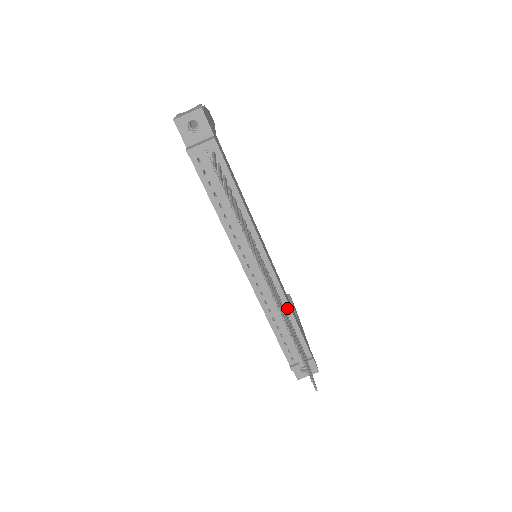
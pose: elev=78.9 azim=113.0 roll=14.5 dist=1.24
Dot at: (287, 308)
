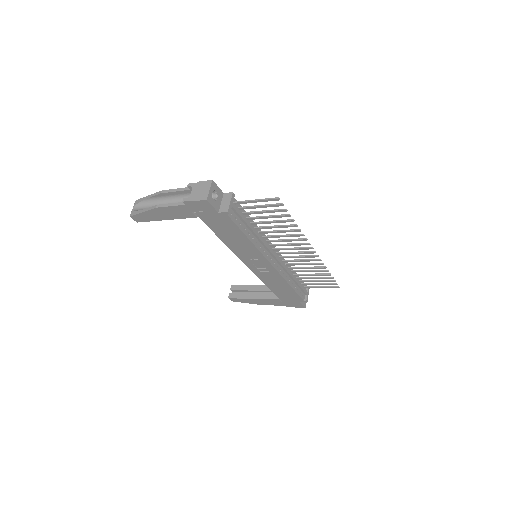
Dot at: (290, 268)
